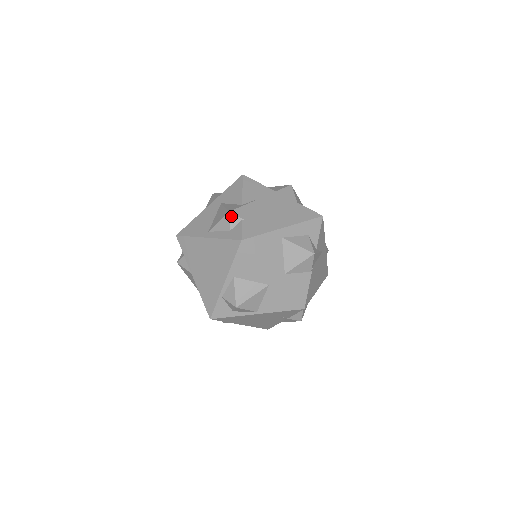
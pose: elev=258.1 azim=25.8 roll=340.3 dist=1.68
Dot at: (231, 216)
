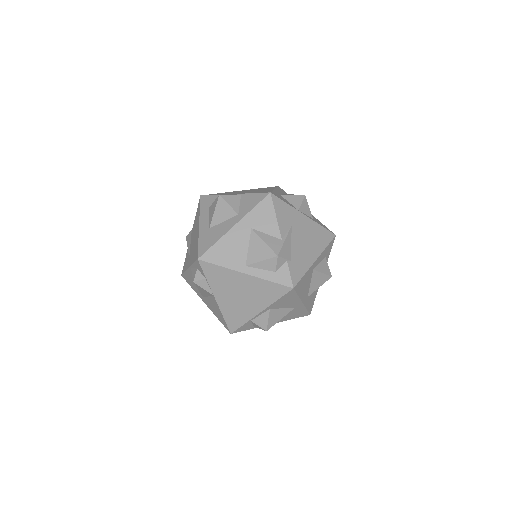
Dot at: (279, 259)
